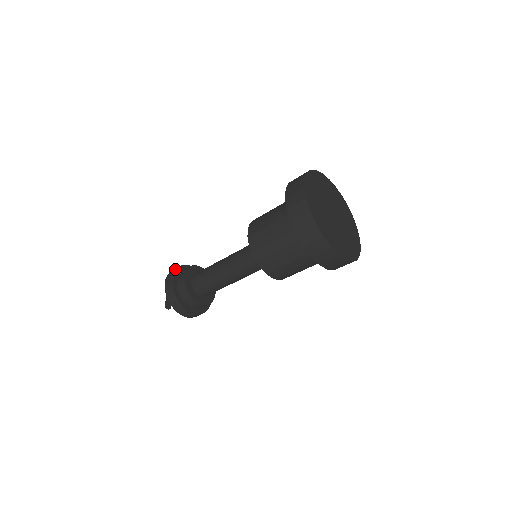
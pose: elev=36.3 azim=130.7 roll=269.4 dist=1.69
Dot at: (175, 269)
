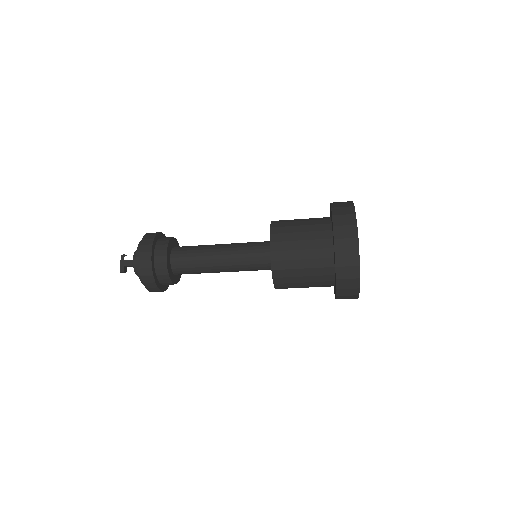
Dot at: (151, 242)
